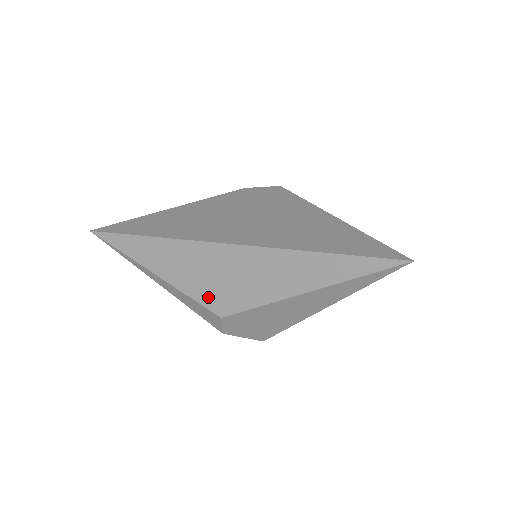
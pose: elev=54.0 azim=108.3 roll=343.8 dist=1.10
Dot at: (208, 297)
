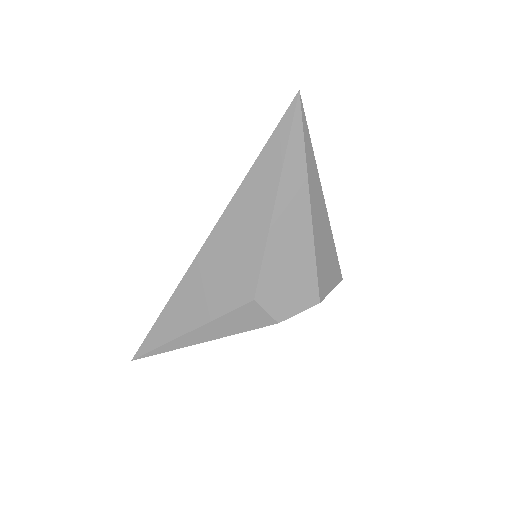
Dot at: (232, 297)
